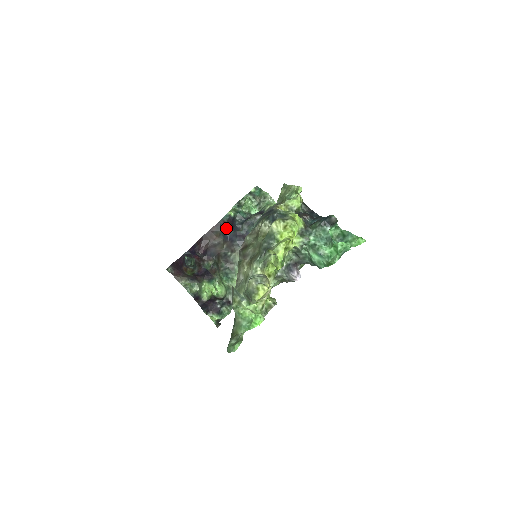
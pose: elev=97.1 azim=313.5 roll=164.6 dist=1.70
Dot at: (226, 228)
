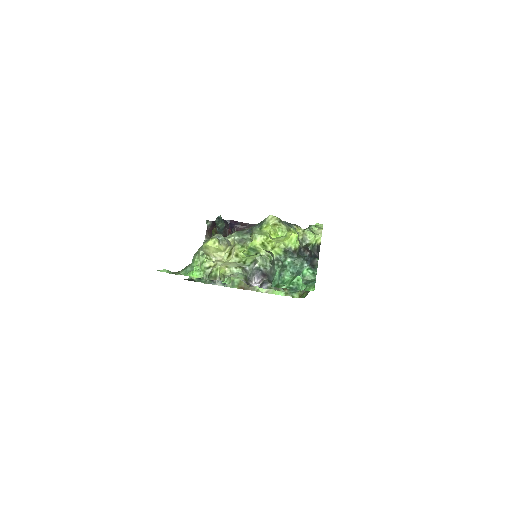
Dot at: occluded
